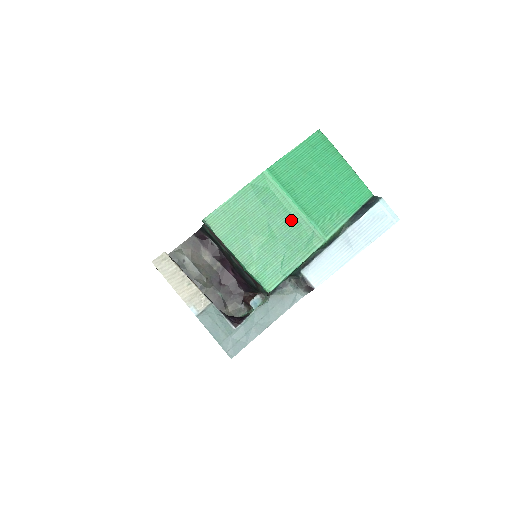
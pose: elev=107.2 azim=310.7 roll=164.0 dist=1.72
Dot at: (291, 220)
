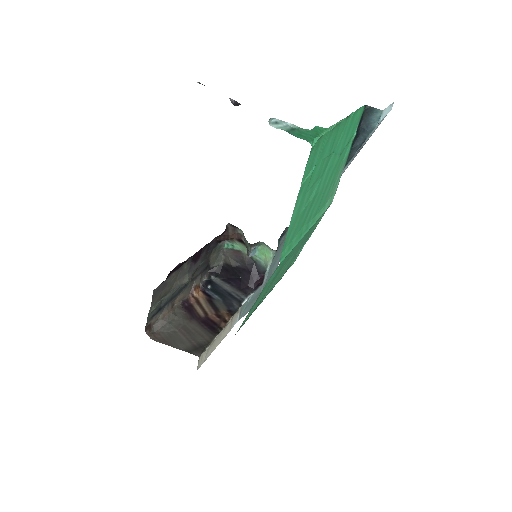
Dot at: occluded
